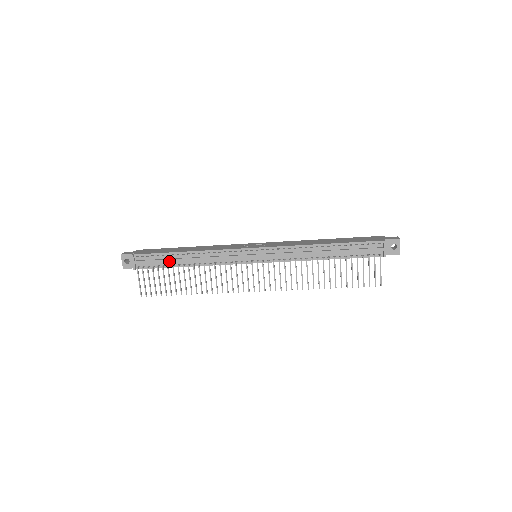
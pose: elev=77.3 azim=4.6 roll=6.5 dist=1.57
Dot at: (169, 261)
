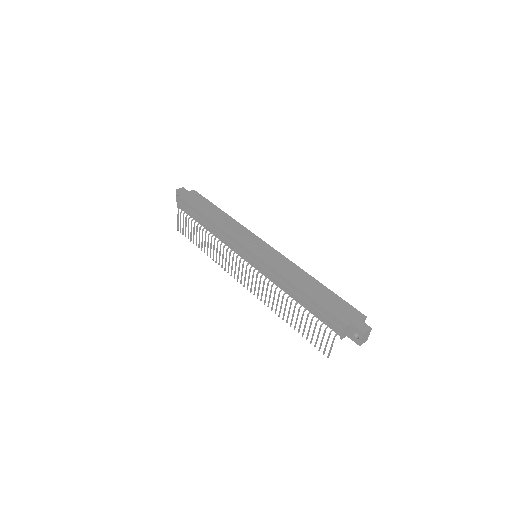
Dot at: (197, 218)
